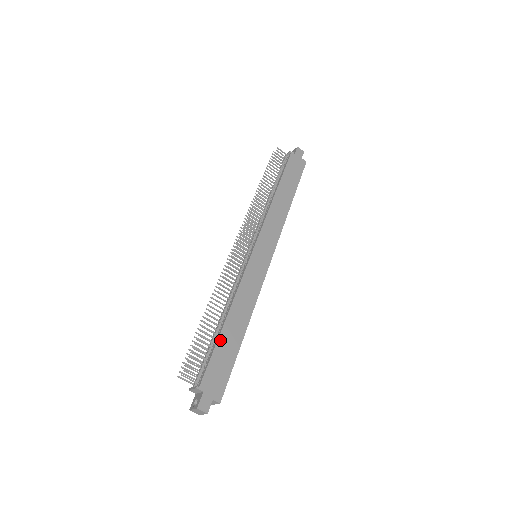
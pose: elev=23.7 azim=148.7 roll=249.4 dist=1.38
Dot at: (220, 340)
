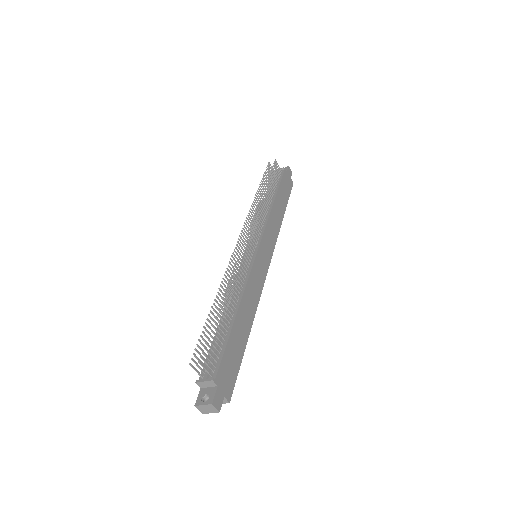
Dot at: (232, 332)
